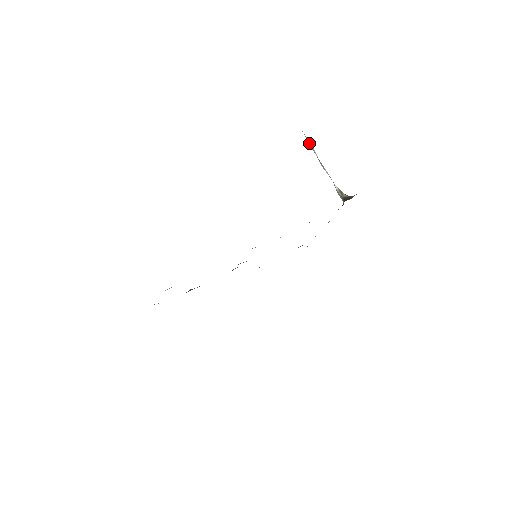
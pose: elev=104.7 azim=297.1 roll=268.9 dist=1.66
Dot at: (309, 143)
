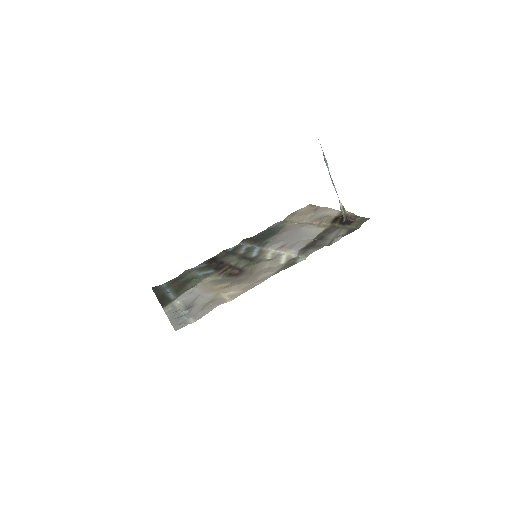
Dot at: (324, 157)
